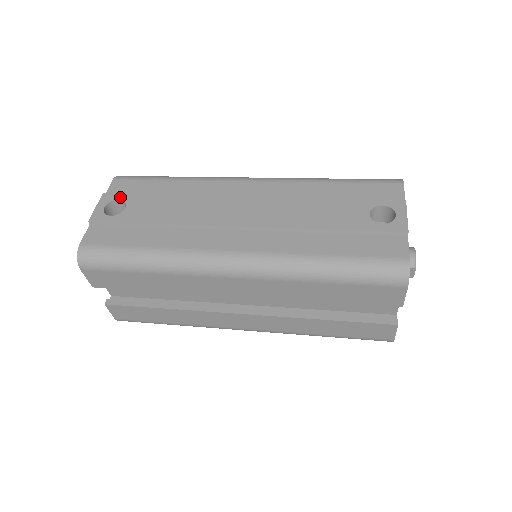
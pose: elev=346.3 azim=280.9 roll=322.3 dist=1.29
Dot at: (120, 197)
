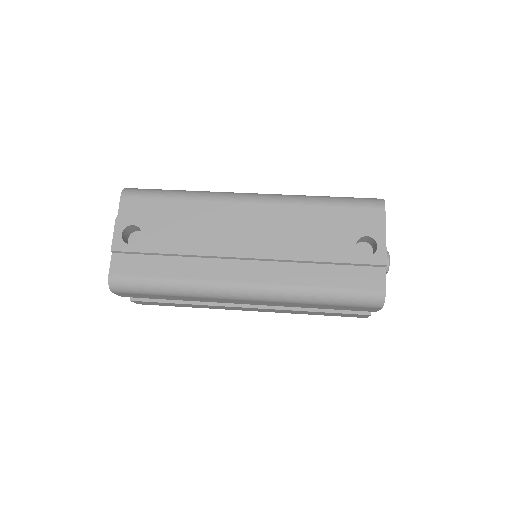
Dot at: (133, 222)
